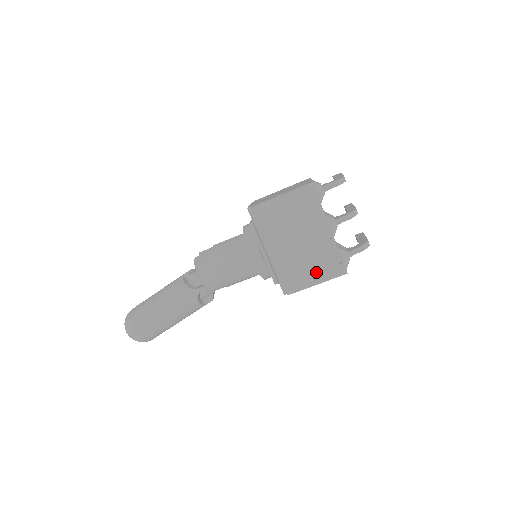
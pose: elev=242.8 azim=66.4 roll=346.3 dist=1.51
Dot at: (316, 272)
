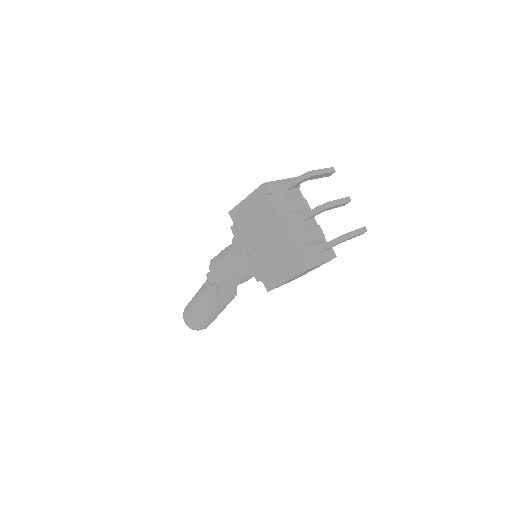
Dot at: (283, 269)
